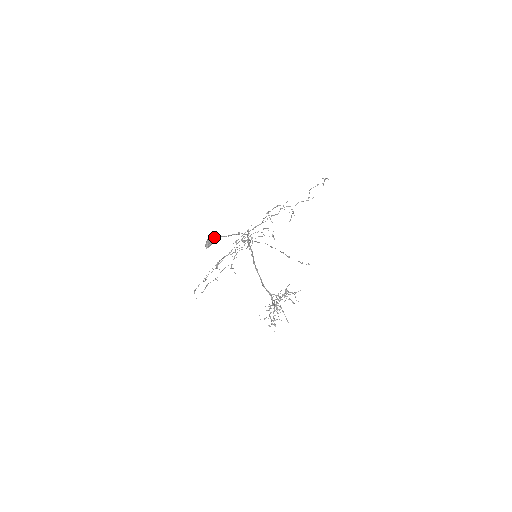
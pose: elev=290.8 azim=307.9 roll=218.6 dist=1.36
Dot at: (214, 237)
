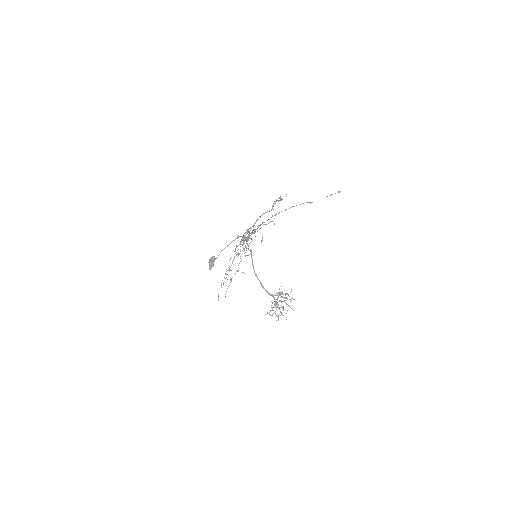
Dot at: (214, 256)
